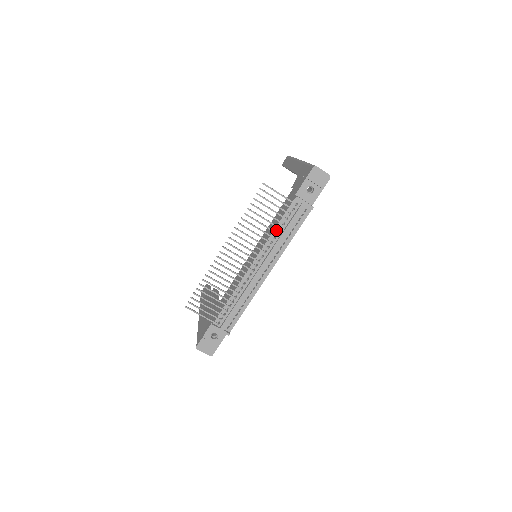
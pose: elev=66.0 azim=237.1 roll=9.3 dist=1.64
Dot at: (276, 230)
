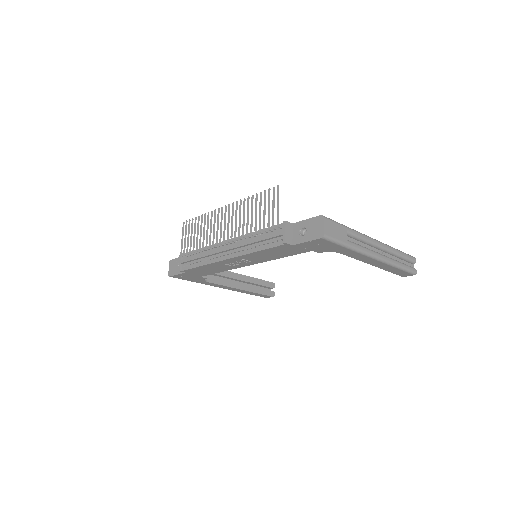
Dot at: occluded
